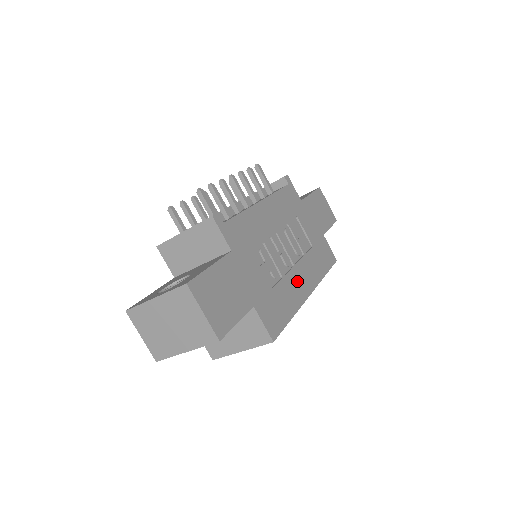
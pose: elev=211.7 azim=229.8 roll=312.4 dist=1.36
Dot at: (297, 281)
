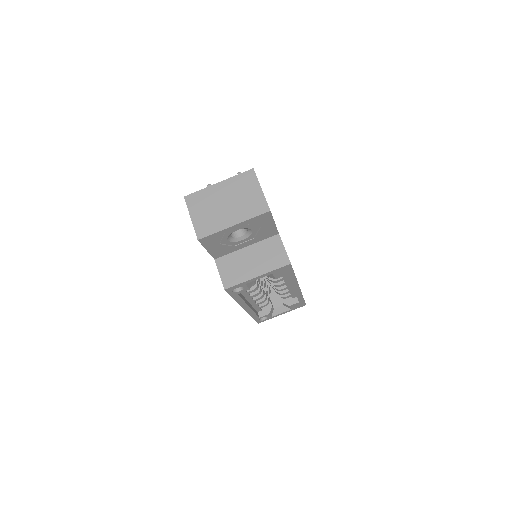
Dot at: occluded
